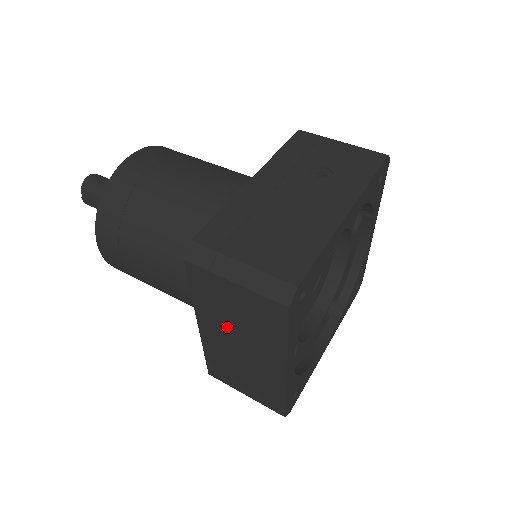
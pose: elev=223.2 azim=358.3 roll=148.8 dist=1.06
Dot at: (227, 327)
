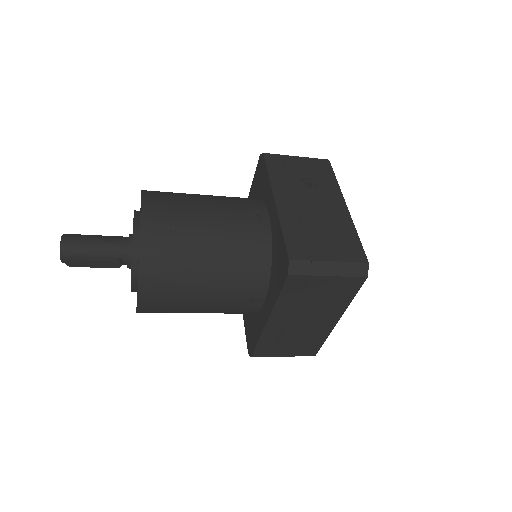
Dot at: (300, 310)
